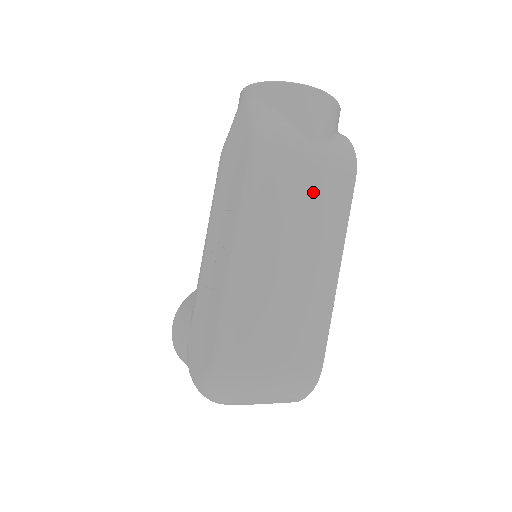
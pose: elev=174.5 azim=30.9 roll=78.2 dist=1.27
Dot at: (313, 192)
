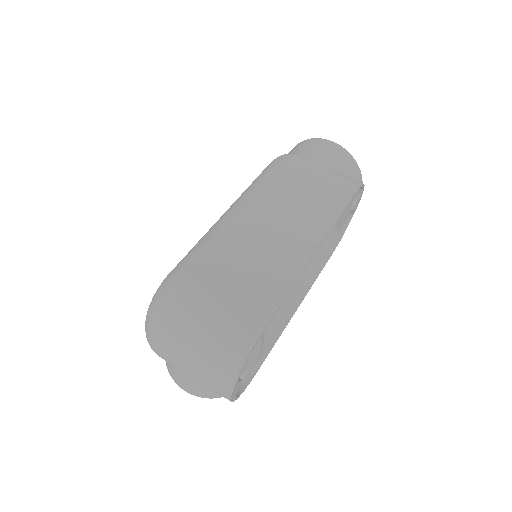
Dot at: (303, 187)
